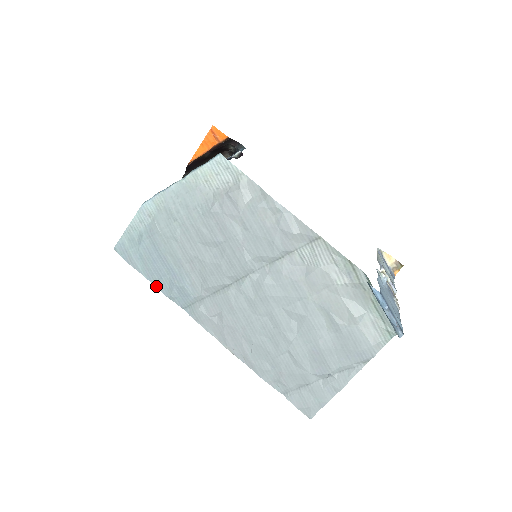
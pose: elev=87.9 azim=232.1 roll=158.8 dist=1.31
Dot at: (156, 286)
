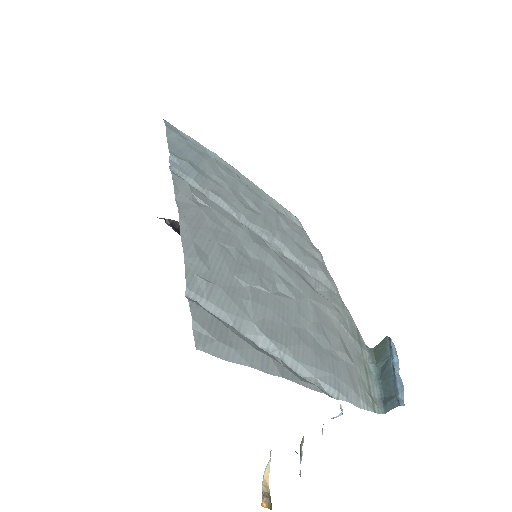
Dot at: (169, 145)
